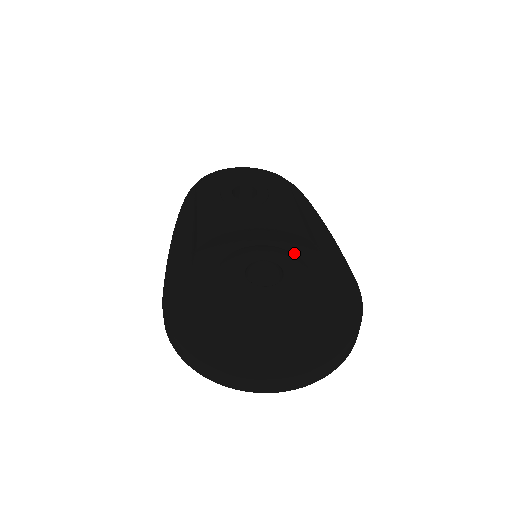
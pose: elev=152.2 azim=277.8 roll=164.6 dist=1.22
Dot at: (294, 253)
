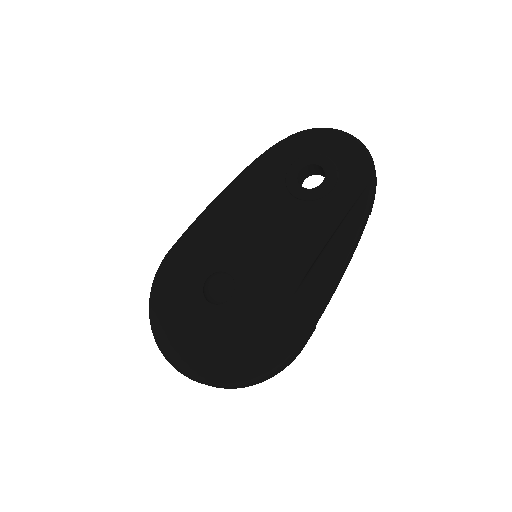
Dot at: (263, 283)
